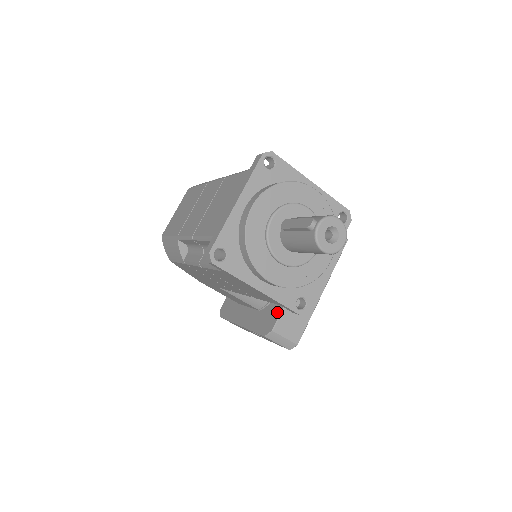
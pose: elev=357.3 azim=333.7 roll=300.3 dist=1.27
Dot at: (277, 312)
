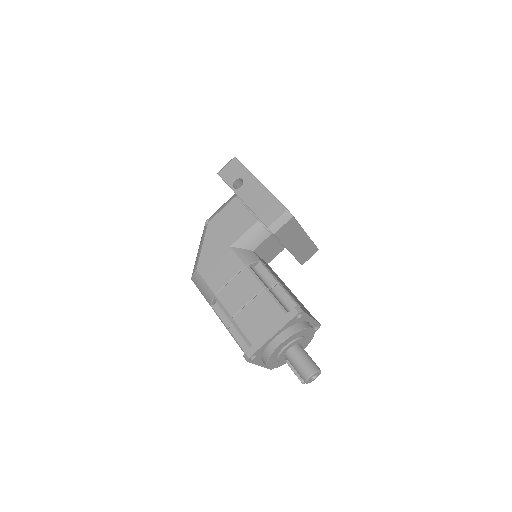
Dot at: occluded
